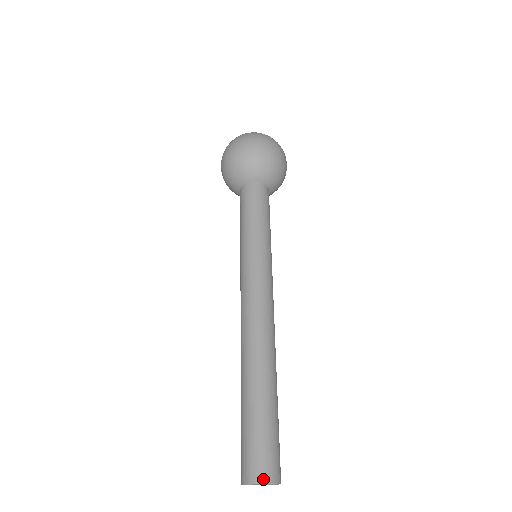
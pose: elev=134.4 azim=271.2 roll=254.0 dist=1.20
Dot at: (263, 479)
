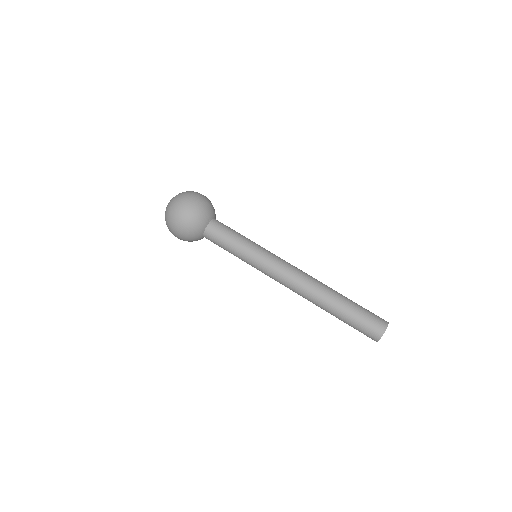
Dot at: (384, 328)
